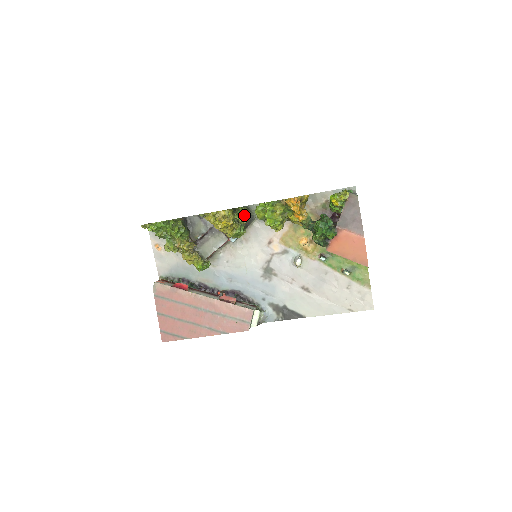
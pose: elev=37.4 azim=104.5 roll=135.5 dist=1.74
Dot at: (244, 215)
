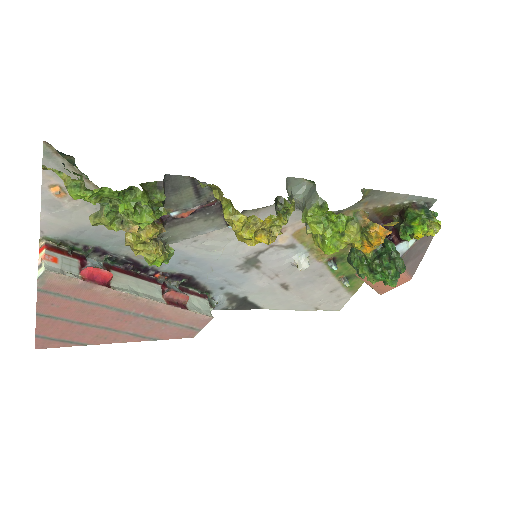
Dot at: (287, 215)
